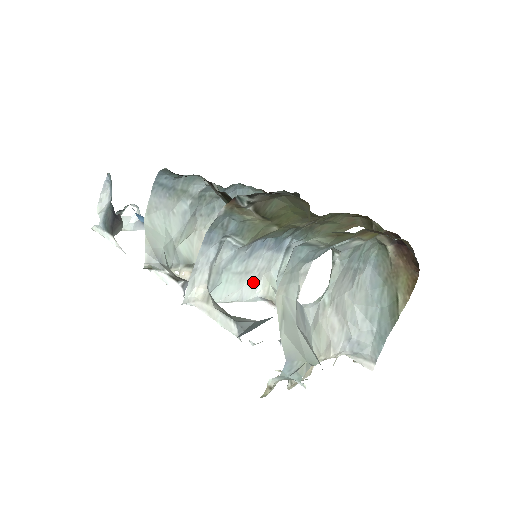
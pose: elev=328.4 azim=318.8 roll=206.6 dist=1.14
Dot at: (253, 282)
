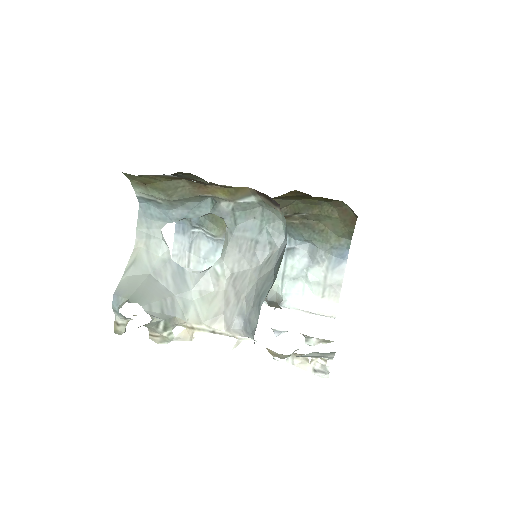
Dot at: occluded
